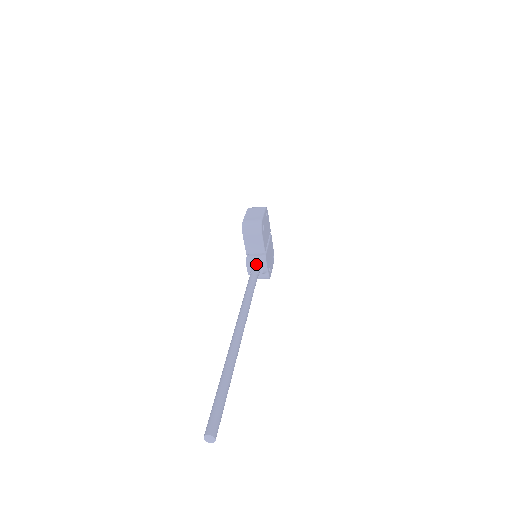
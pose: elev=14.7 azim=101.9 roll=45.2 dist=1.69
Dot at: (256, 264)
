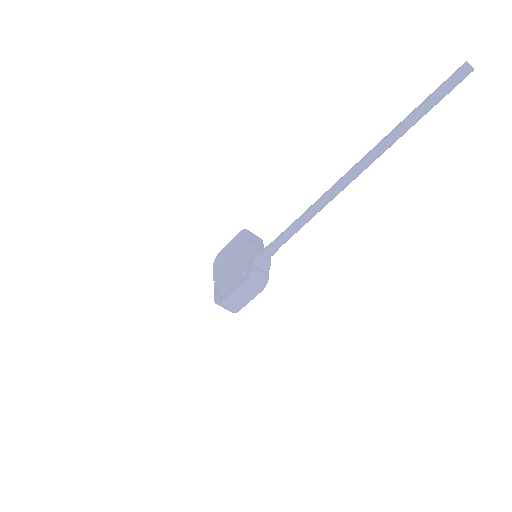
Dot at: occluded
